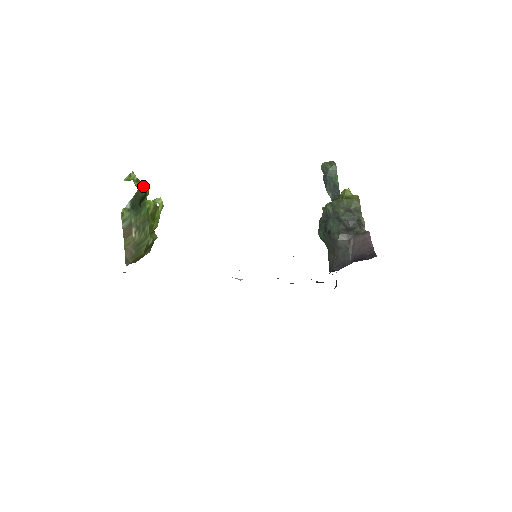
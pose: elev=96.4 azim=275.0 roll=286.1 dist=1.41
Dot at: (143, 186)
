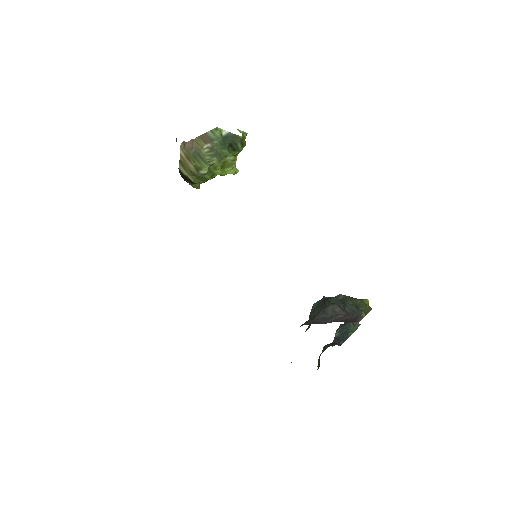
Dot at: (244, 142)
